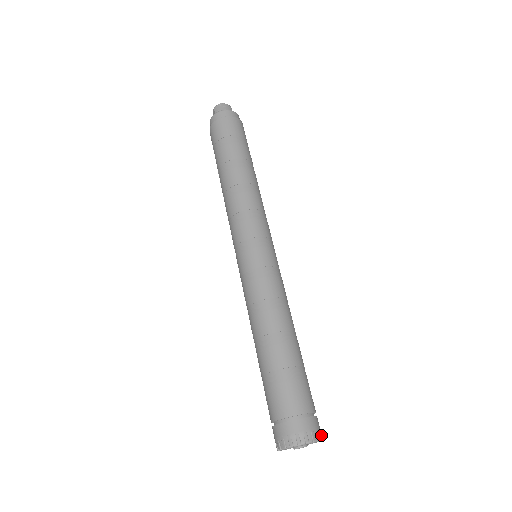
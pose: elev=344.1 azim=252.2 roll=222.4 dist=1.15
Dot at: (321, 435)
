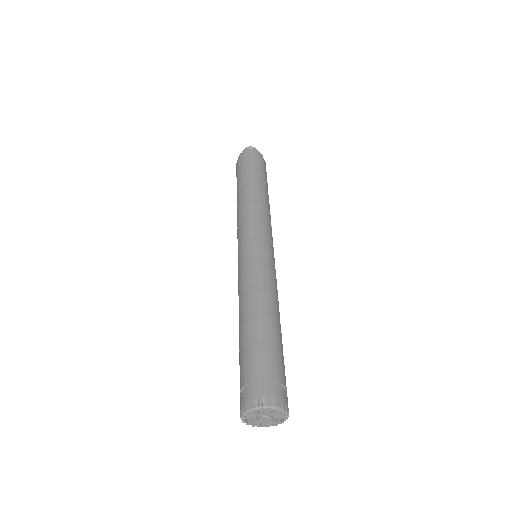
Dot at: occluded
